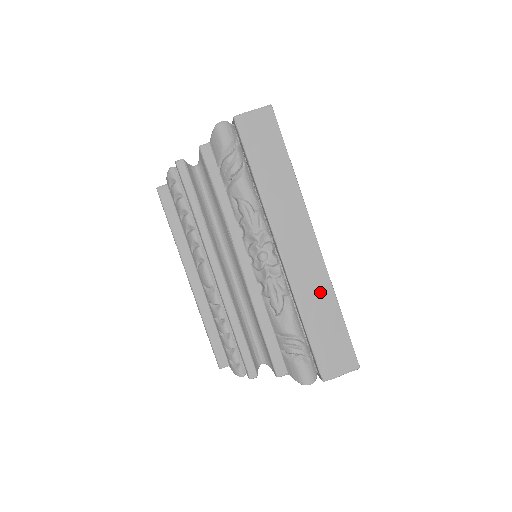
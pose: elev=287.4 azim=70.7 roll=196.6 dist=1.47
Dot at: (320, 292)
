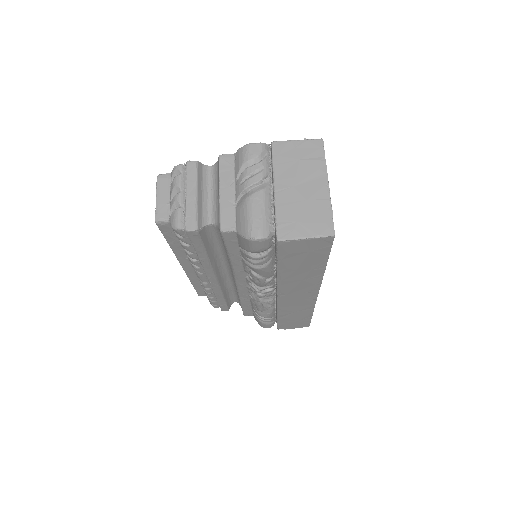
Dot at: (301, 310)
